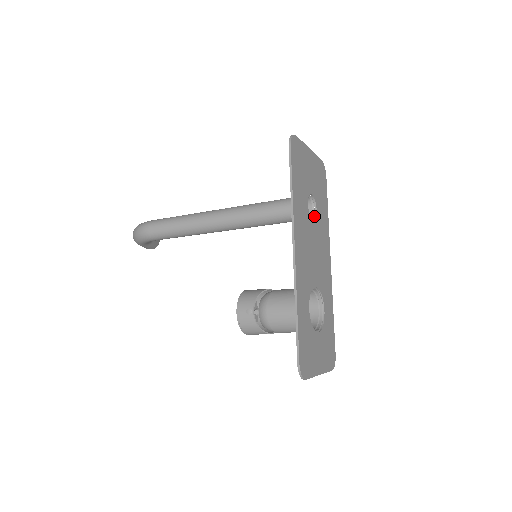
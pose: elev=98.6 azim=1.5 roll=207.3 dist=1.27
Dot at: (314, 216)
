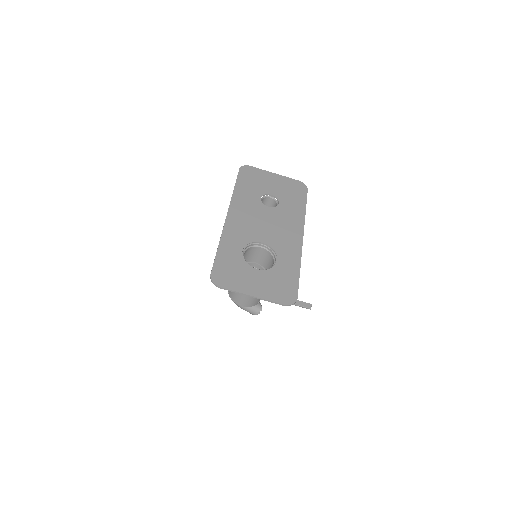
Dot at: (276, 207)
